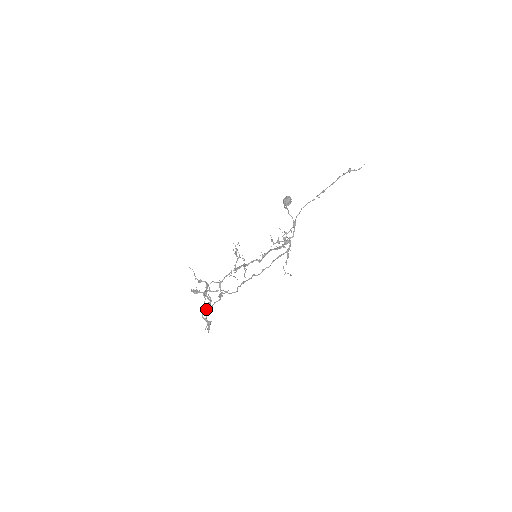
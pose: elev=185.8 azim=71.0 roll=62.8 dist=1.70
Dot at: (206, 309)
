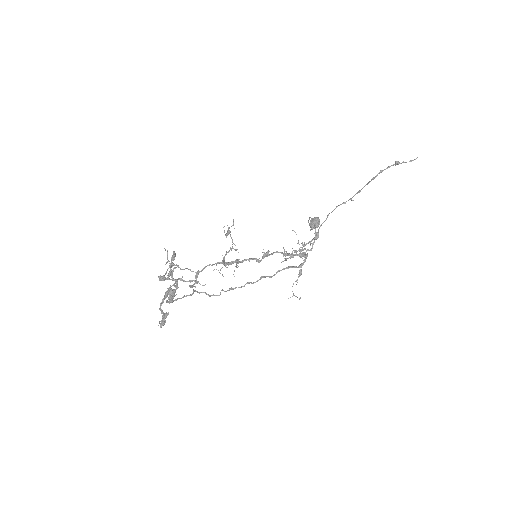
Dot at: (165, 292)
